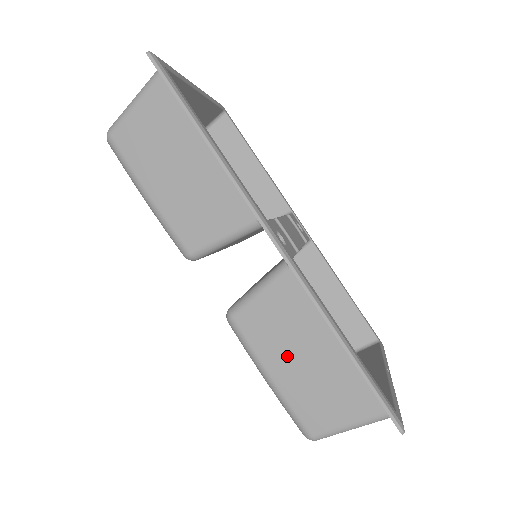
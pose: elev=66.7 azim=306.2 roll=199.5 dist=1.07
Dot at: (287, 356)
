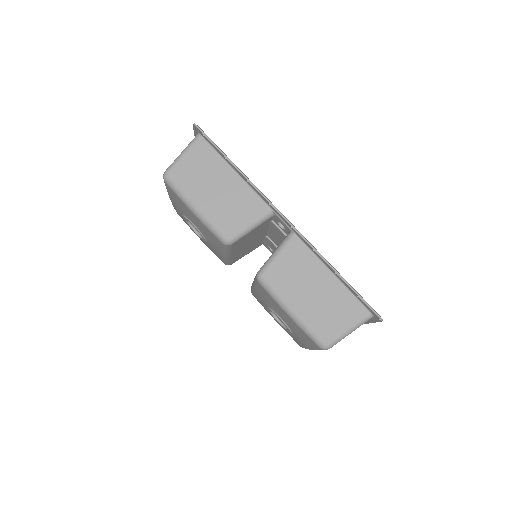
Dot at: (302, 292)
